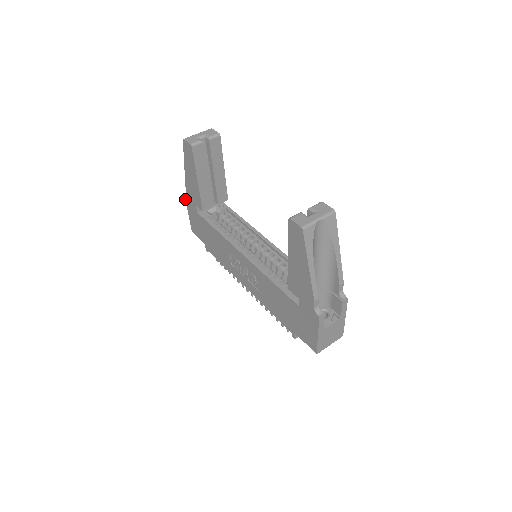
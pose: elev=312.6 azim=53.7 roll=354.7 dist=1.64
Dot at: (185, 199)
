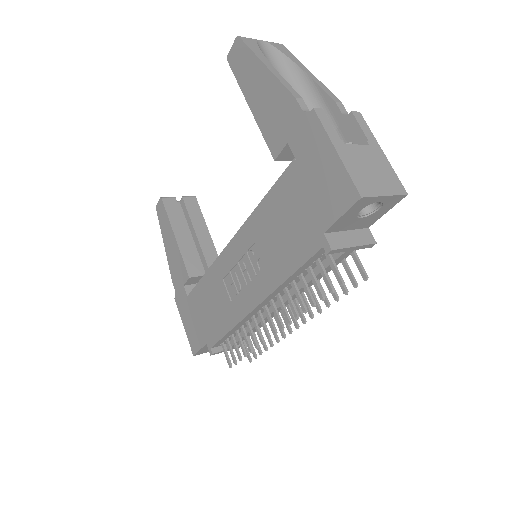
Dot at: (176, 304)
